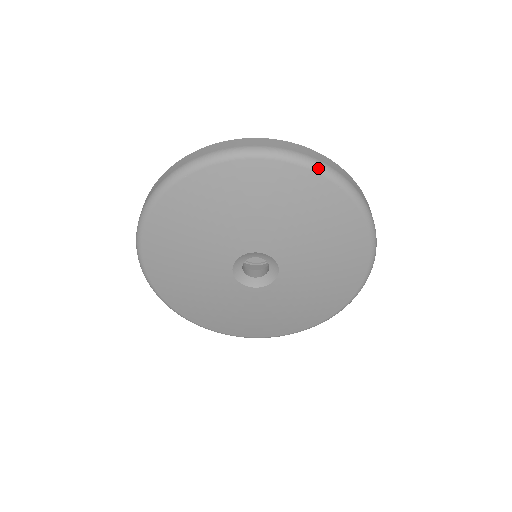
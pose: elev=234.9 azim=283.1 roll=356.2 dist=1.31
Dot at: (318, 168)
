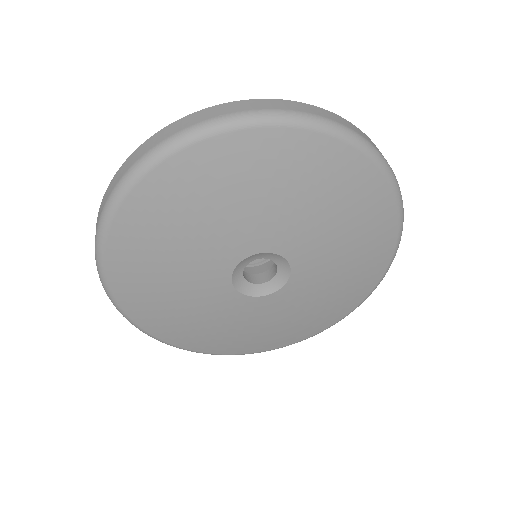
Dot at: (399, 196)
